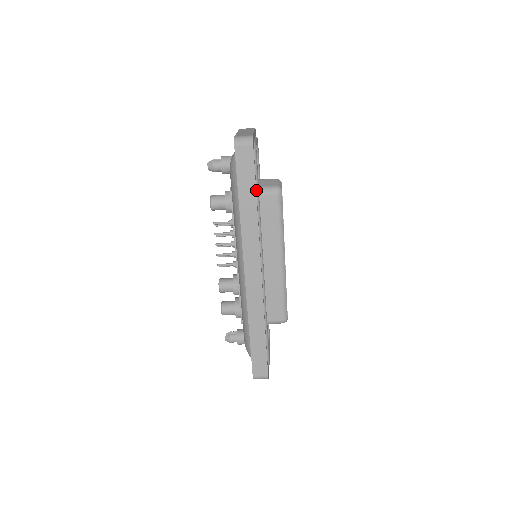
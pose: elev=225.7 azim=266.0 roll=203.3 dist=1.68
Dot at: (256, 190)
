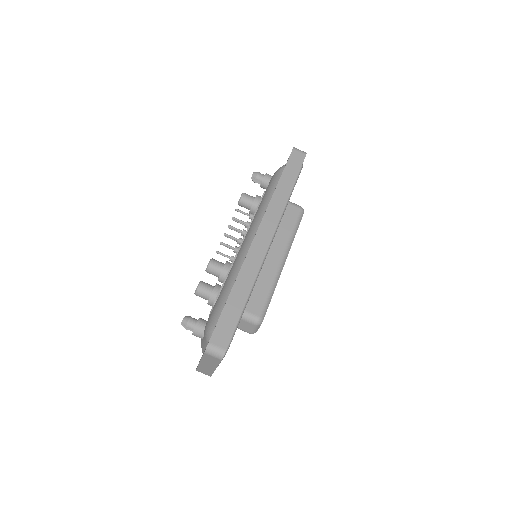
Dot at: occluded
